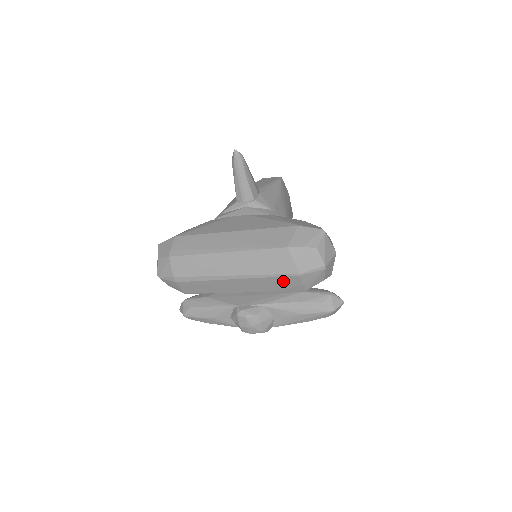
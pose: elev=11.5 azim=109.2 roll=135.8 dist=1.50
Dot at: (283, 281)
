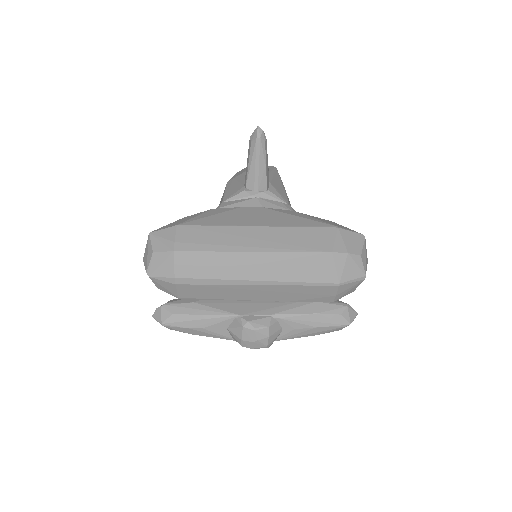
Dot at: (315, 290)
